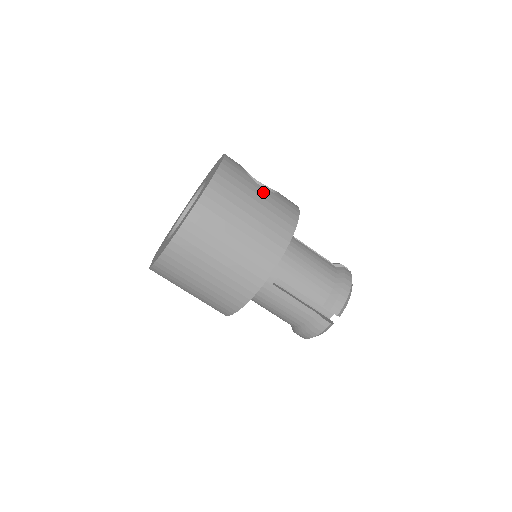
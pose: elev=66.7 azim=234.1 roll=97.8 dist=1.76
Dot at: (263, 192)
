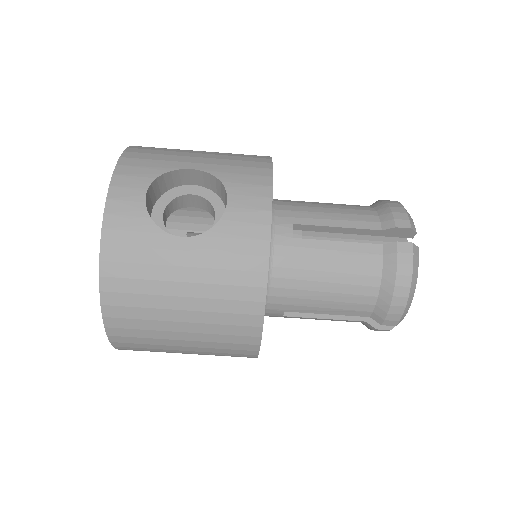
Dot at: (189, 251)
